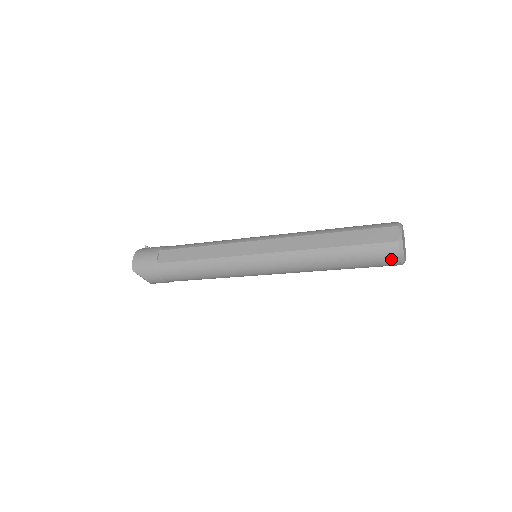
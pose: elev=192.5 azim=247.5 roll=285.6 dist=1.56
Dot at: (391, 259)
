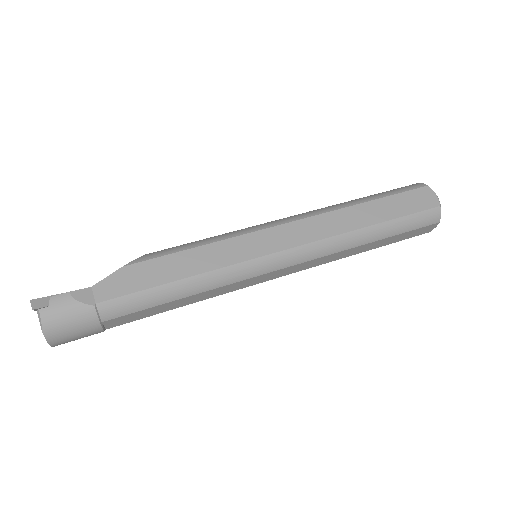
Dot at: occluded
